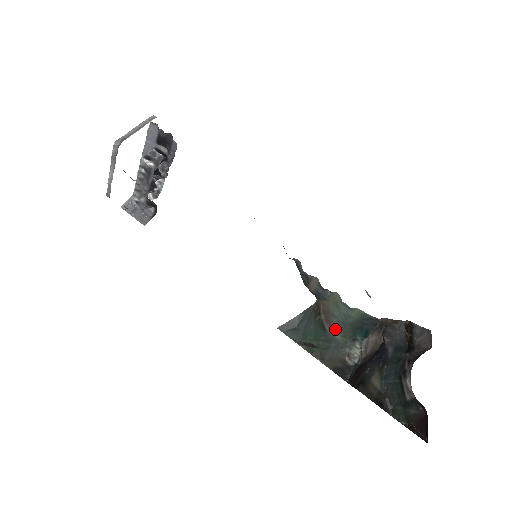
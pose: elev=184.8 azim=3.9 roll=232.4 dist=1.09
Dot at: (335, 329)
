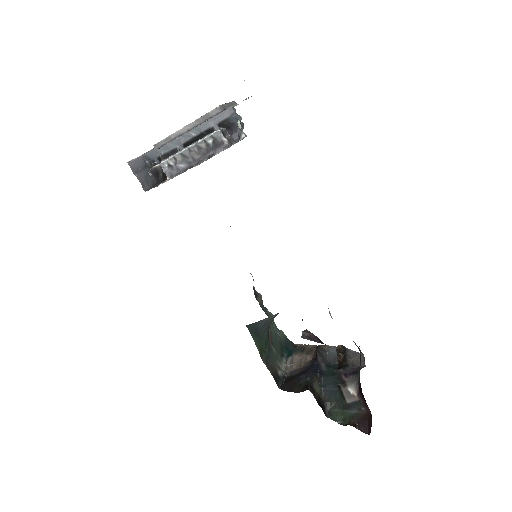
Dot at: (272, 342)
